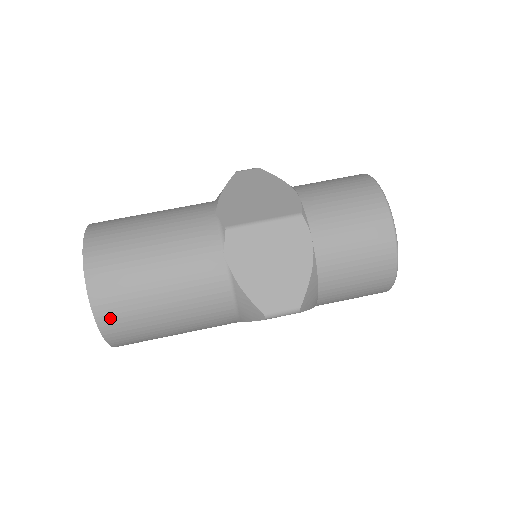
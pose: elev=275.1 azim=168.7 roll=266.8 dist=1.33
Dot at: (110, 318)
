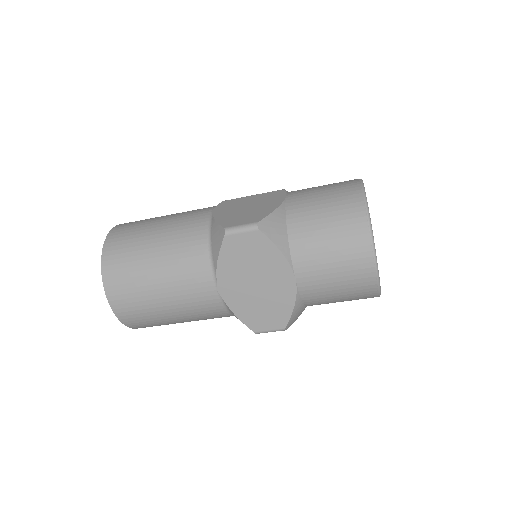
Dot at: (113, 249)
